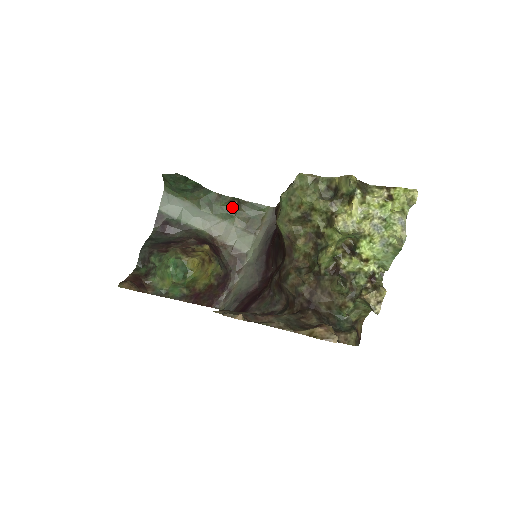
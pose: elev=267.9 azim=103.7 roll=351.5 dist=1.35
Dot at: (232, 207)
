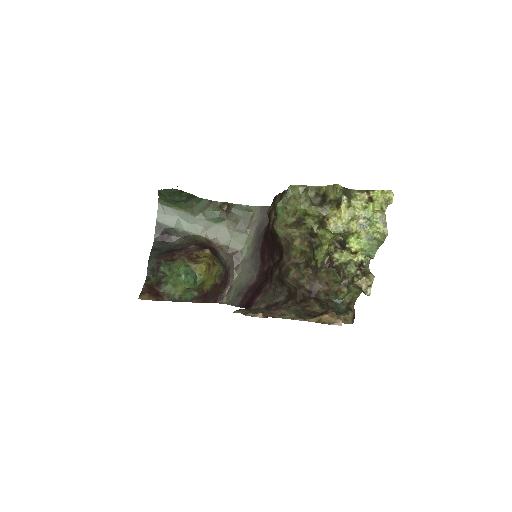
Dot at: (223, 211)
